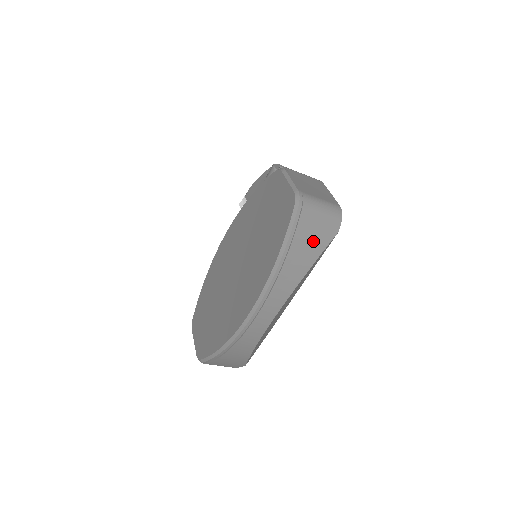
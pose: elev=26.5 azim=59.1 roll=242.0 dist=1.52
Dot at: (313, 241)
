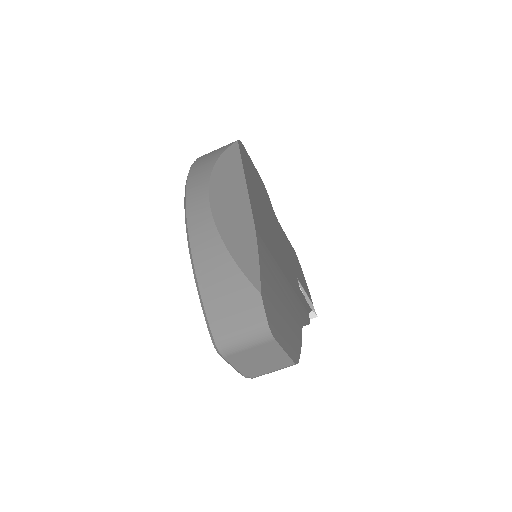
Dot at: occluded
